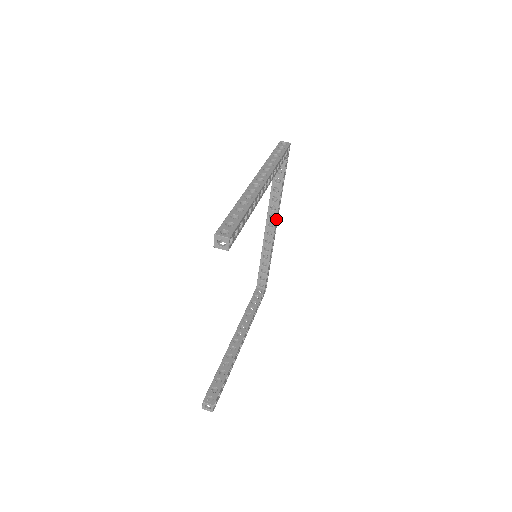
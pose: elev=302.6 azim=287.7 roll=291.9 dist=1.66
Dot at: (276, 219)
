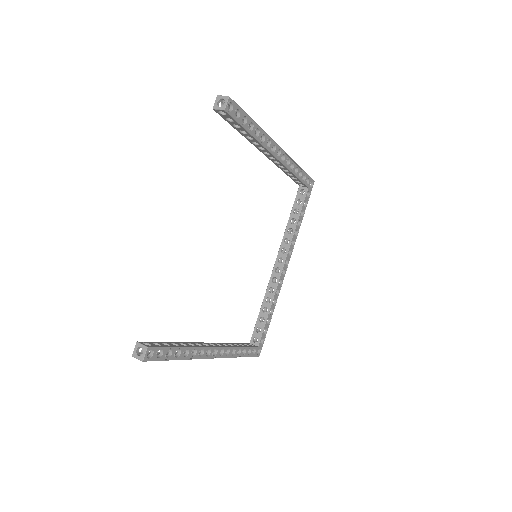
Dot at: (287, 255)
